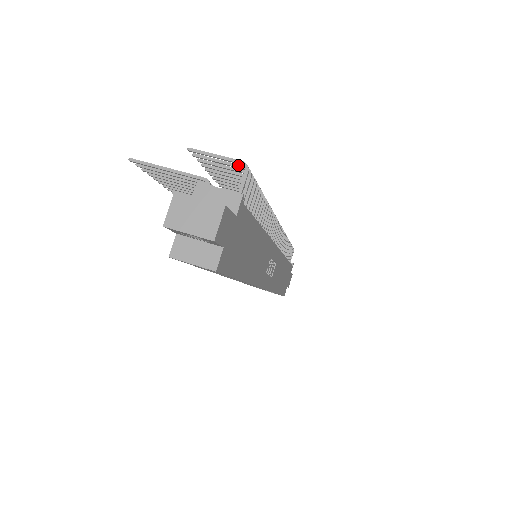
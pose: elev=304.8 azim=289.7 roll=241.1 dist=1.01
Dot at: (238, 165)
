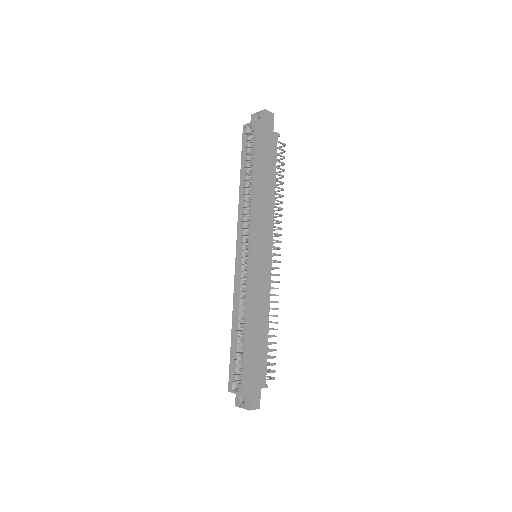
Dot at: (282, 152)
